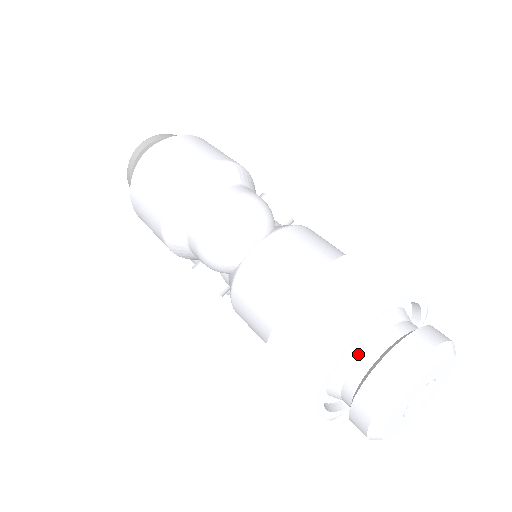
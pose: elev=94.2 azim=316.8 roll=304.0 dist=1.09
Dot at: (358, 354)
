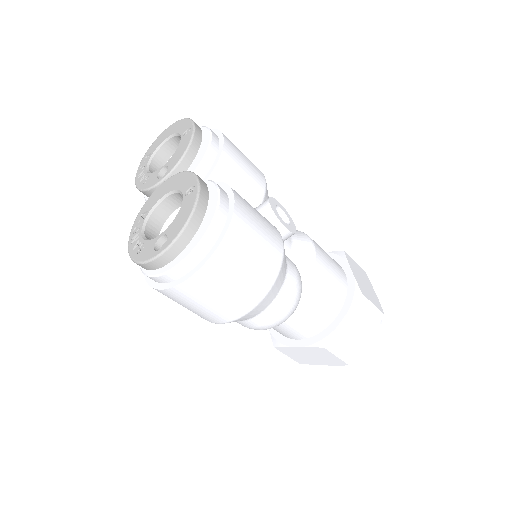
Dot at: occluded
